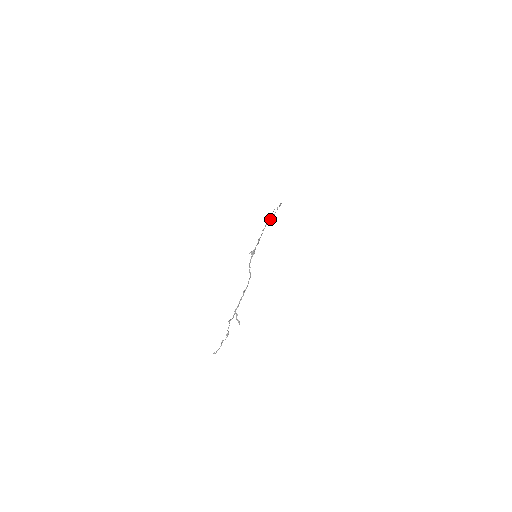
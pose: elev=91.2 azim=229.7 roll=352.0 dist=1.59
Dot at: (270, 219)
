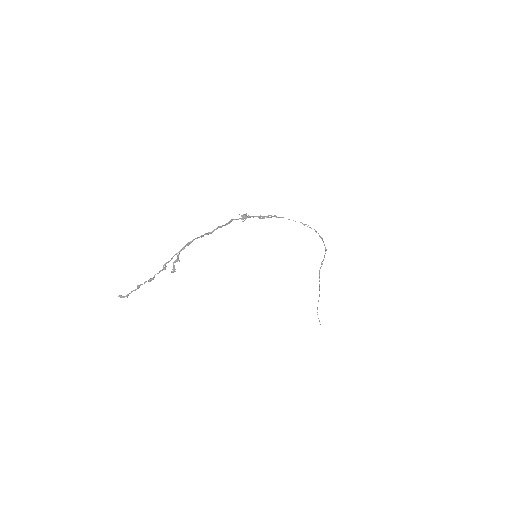
Dot at: occluded
